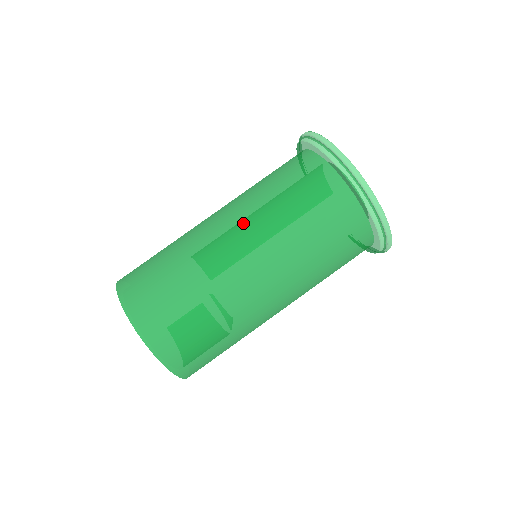
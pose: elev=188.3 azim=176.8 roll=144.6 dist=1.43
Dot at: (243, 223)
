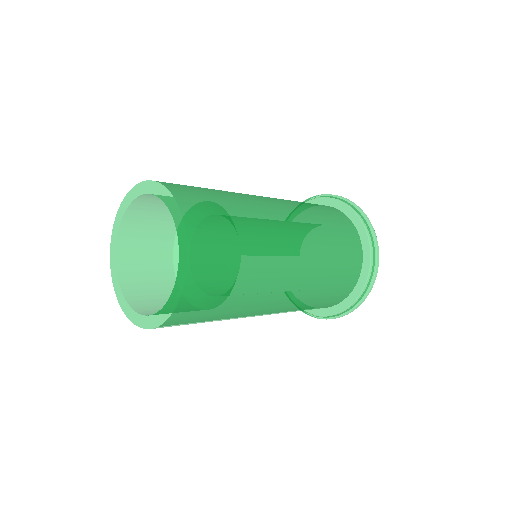
Dot at: (302, 231)
